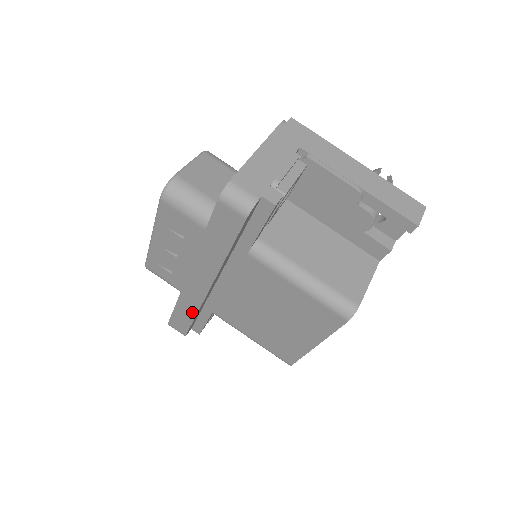
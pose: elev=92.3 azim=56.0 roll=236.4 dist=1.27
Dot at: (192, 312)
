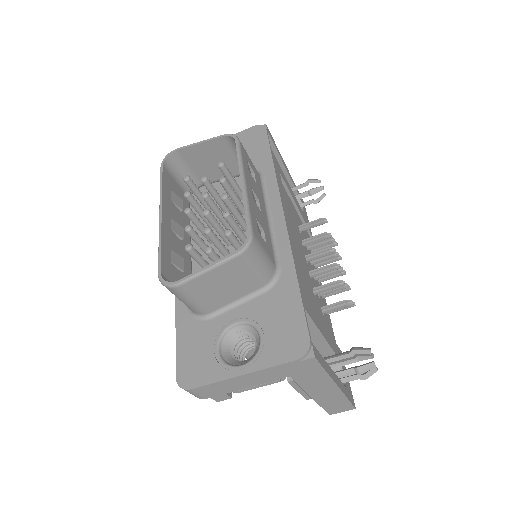
Dot at: occluded
